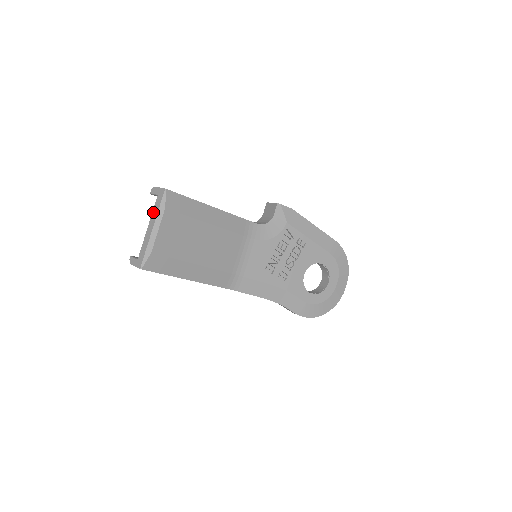
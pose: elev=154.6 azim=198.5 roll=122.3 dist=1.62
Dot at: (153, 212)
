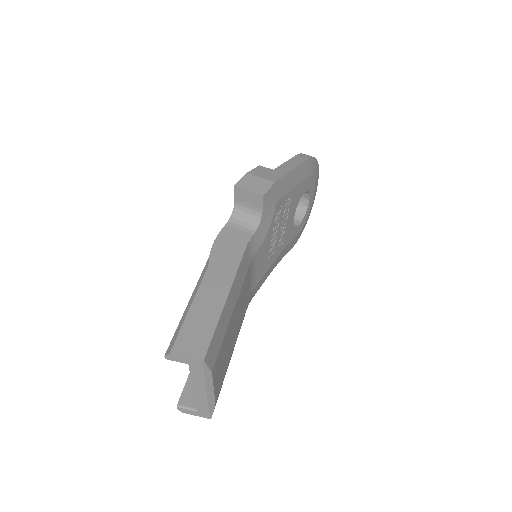
Dot at: (193, 379)
